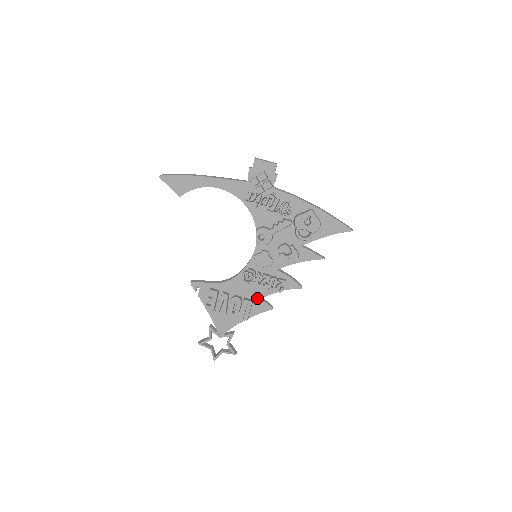
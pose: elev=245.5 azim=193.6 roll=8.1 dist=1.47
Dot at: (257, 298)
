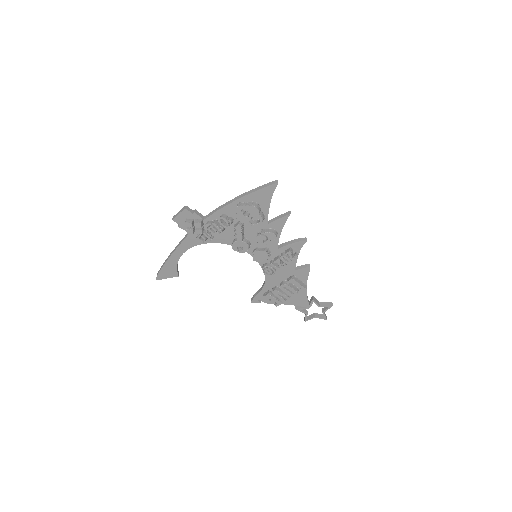
Dot at: (293, 272)
